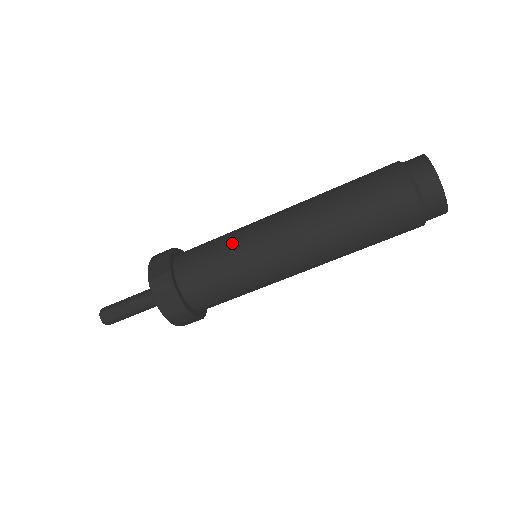
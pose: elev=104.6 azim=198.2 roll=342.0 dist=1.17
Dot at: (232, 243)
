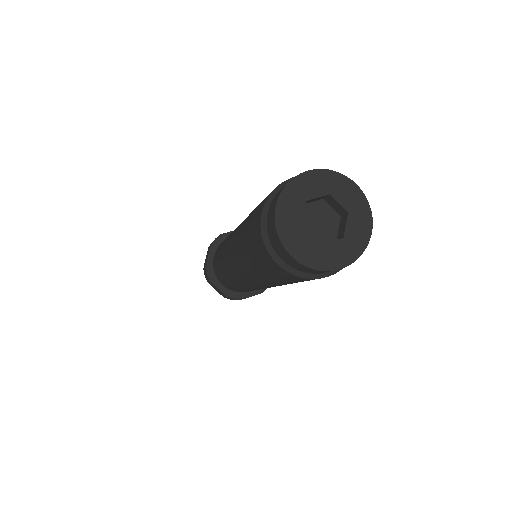
Dot at: (234, 284)
